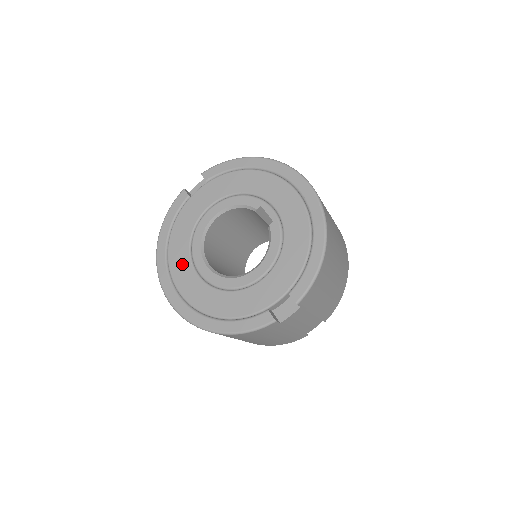
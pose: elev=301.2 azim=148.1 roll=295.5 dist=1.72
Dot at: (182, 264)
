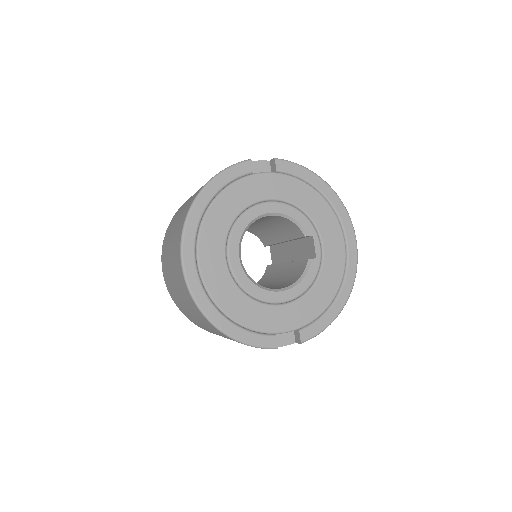
Dot at: (215, 239)
